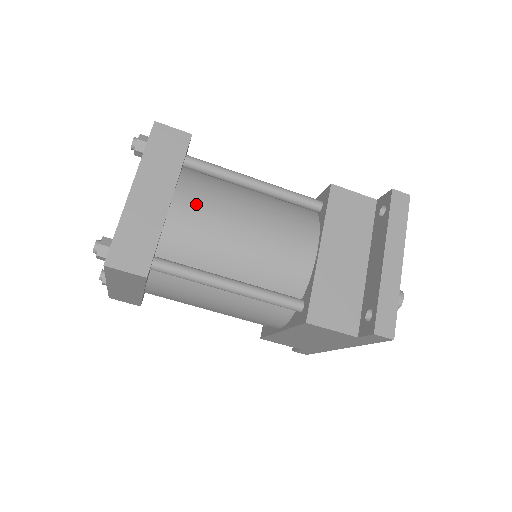
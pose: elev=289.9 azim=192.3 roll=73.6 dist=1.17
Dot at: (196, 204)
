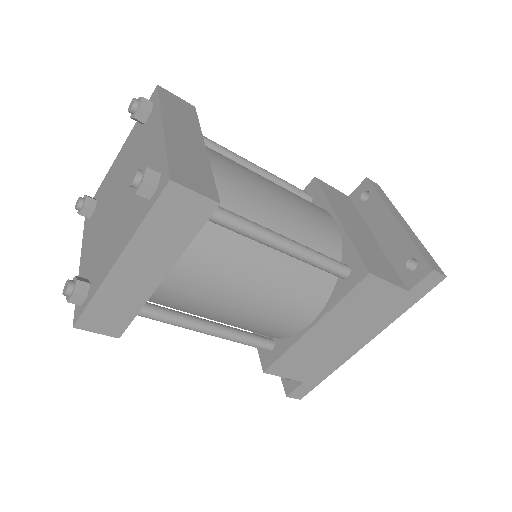
Dot at: (225, 160)
